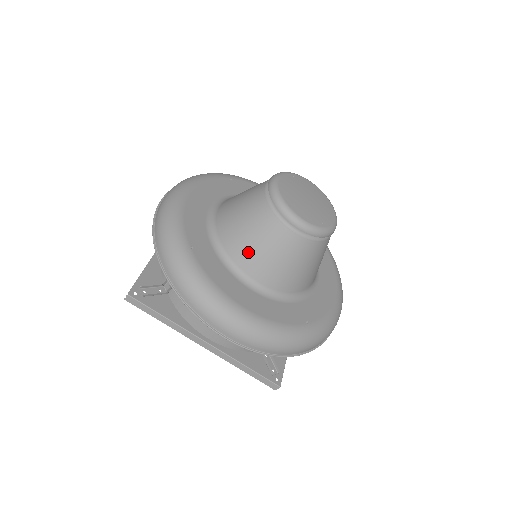
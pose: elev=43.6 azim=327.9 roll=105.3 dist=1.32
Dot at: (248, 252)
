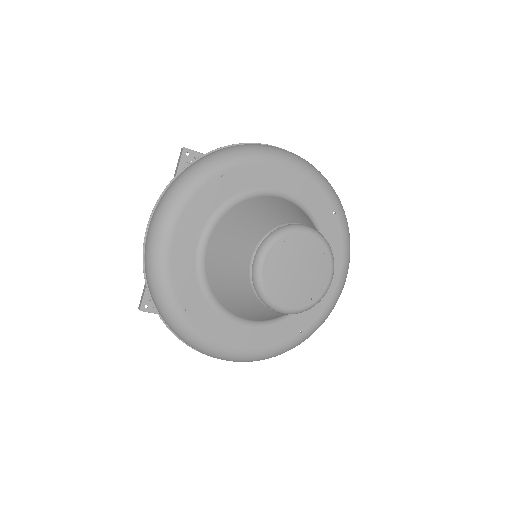
Dot at: (238, 310)
